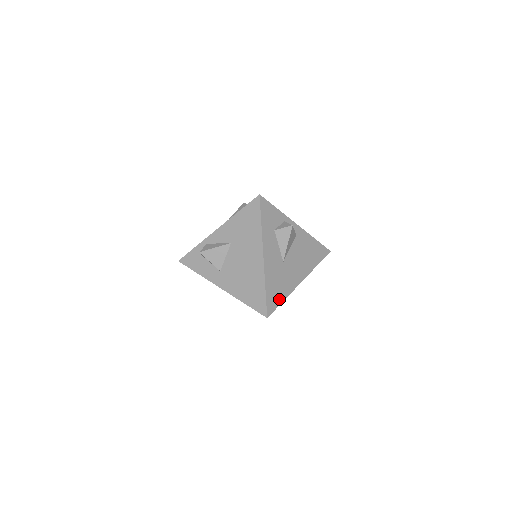
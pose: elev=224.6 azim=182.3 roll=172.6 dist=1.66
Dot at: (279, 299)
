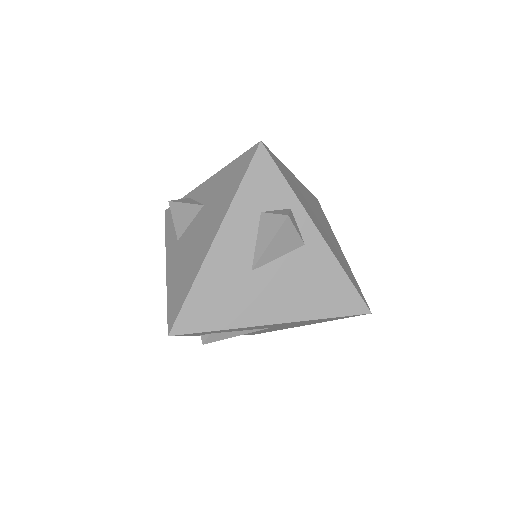
Dot at: (210, 322)
